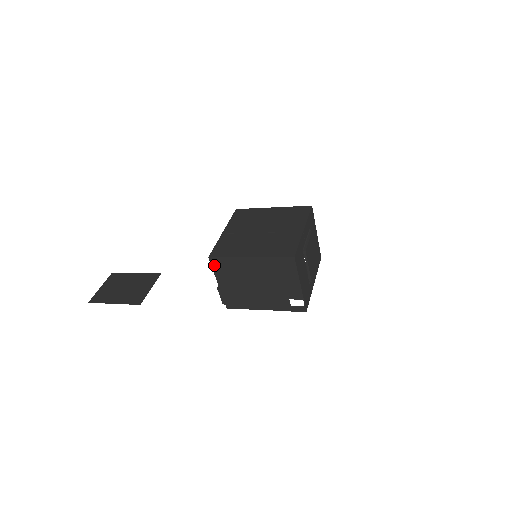
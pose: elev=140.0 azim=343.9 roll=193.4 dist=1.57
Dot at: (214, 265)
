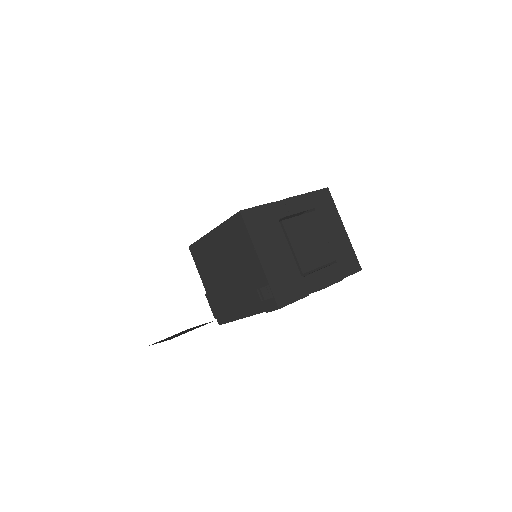
Dot at: (194, 257)
